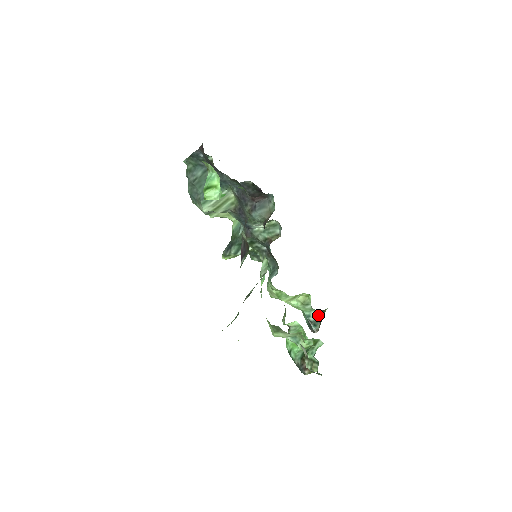
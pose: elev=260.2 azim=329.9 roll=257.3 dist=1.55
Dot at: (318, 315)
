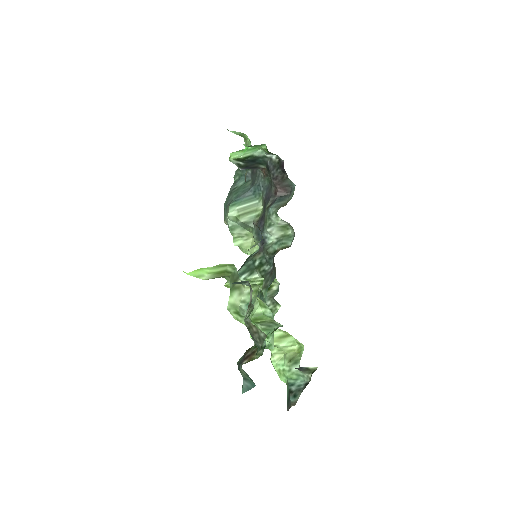
Dot at: (304, 383)
